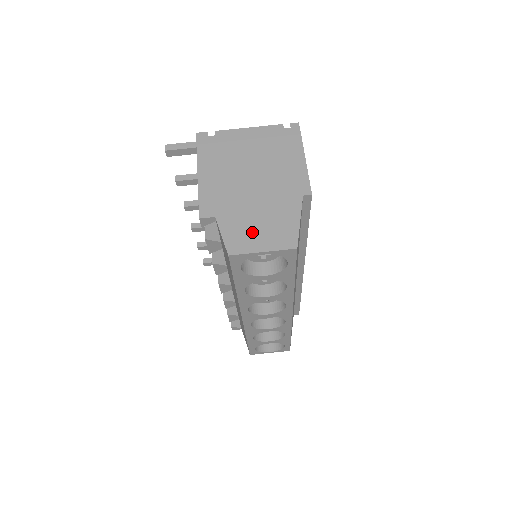
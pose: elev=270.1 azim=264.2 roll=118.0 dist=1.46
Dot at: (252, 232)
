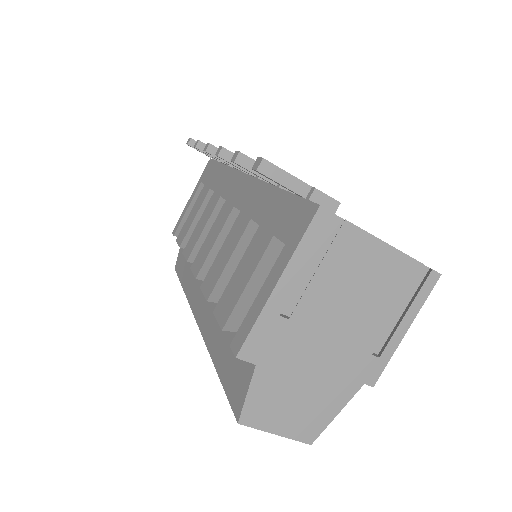
Dot at: (282, 406)
